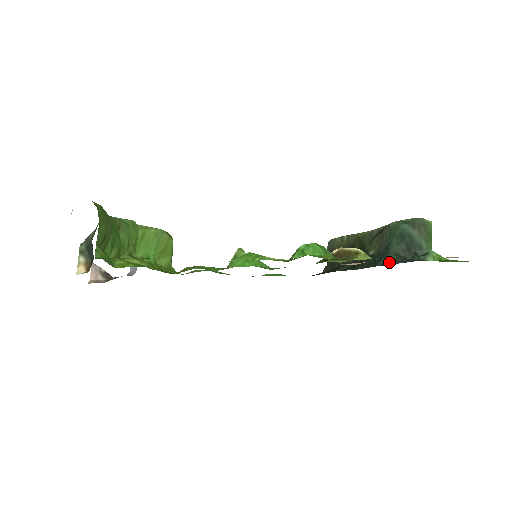
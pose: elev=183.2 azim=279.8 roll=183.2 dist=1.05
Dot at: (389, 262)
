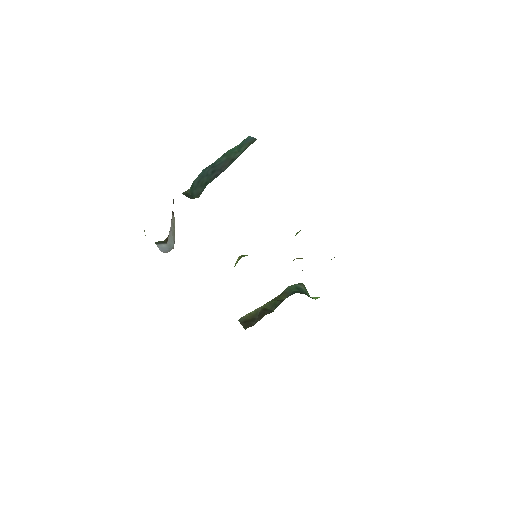
Dot at: occluded
